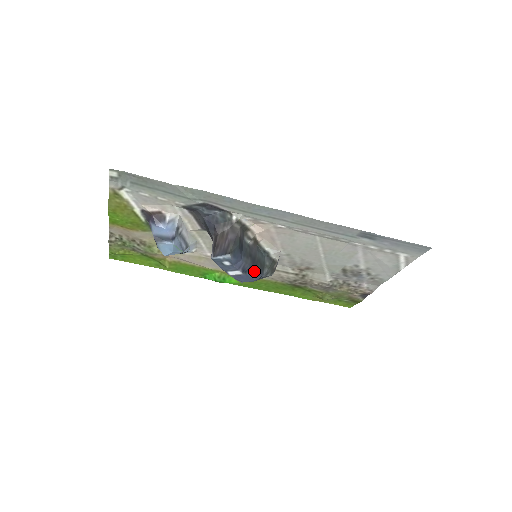
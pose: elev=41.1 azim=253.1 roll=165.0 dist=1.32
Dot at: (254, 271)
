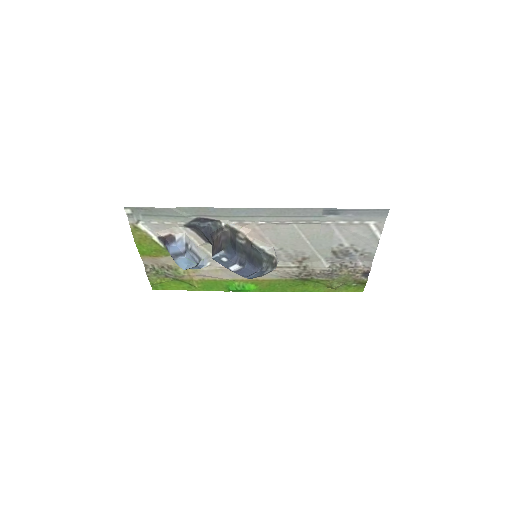
Dot at: (251, 264)
